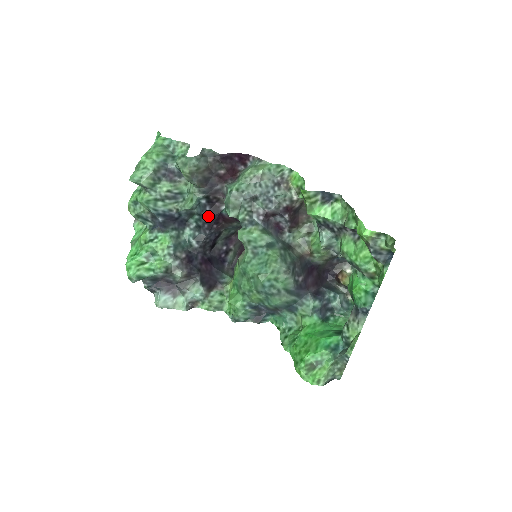
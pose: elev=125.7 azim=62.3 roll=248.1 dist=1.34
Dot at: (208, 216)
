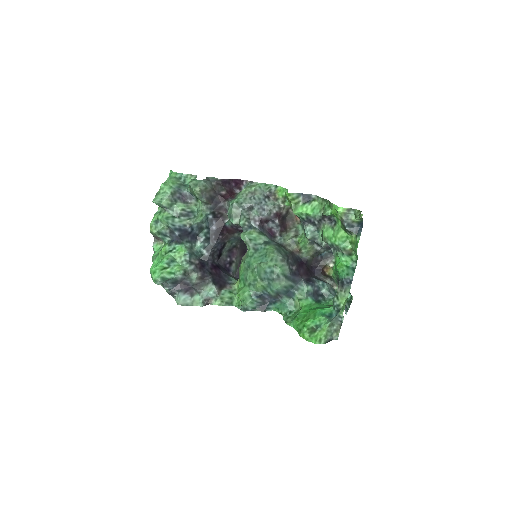
Dot at: (215, 229)
